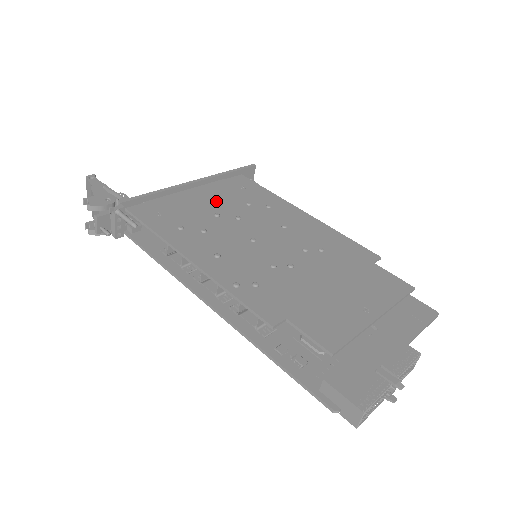
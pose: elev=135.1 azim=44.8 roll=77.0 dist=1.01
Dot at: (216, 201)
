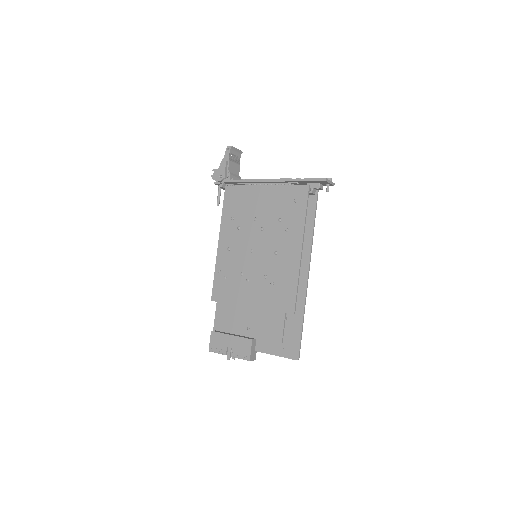
Dot at: (267, 206)
